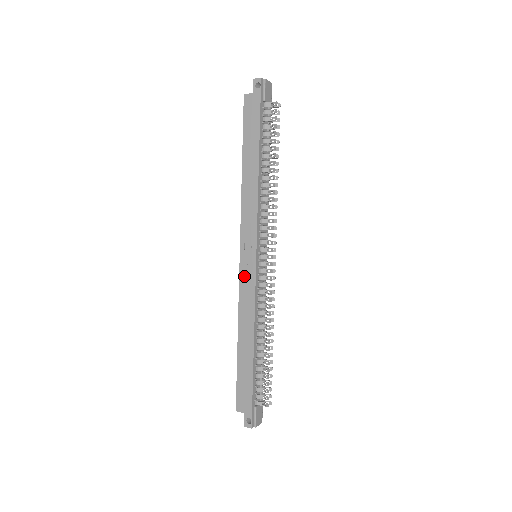
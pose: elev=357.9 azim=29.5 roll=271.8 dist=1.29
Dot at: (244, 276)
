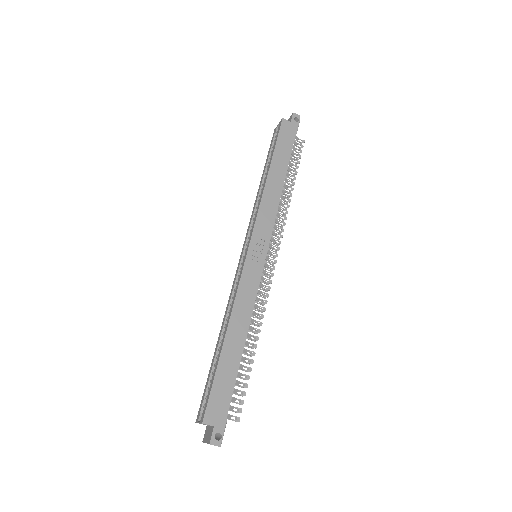
Dot at: (249, 269)
